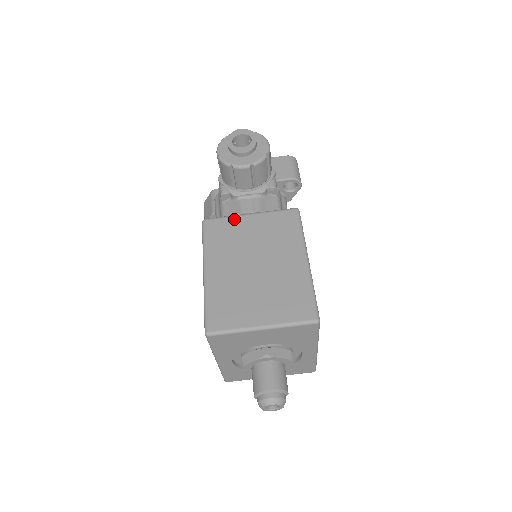
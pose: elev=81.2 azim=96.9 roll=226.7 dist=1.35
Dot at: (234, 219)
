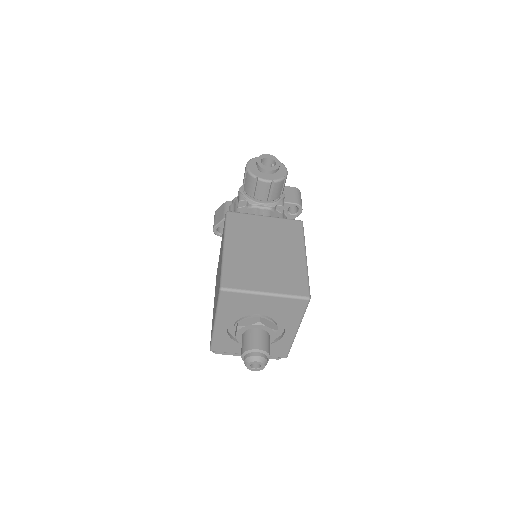
Dot at: (252, 216)
